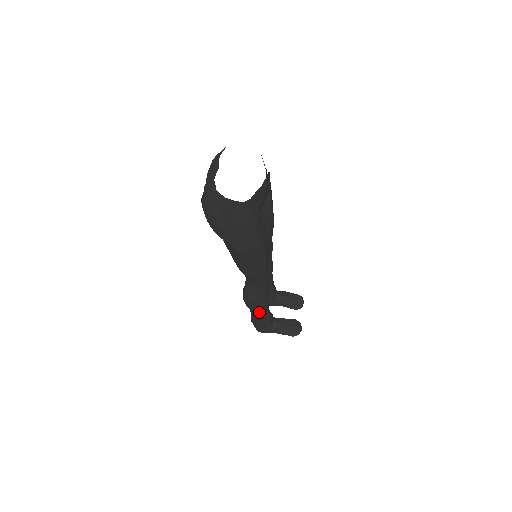
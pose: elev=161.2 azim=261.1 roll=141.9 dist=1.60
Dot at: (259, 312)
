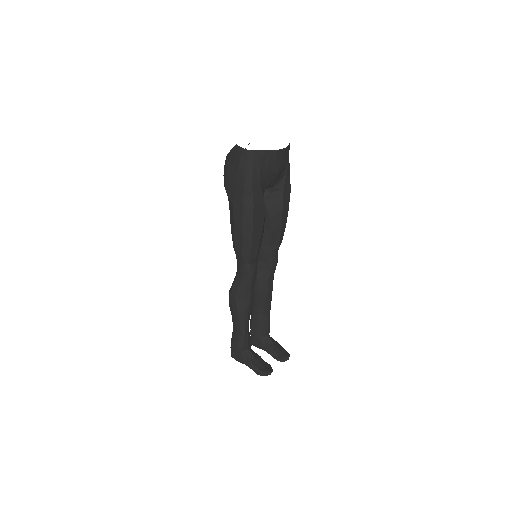
Dot at: (237, 319)
